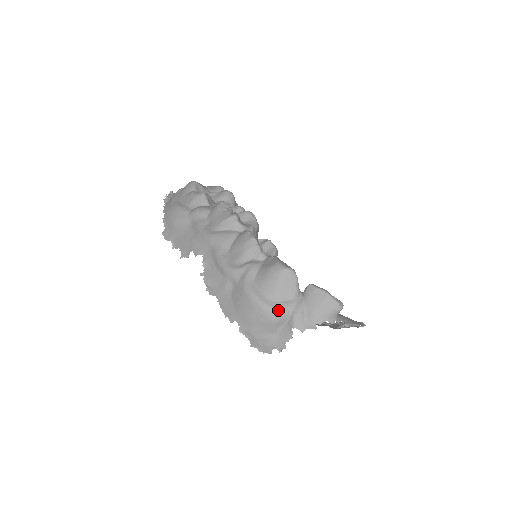
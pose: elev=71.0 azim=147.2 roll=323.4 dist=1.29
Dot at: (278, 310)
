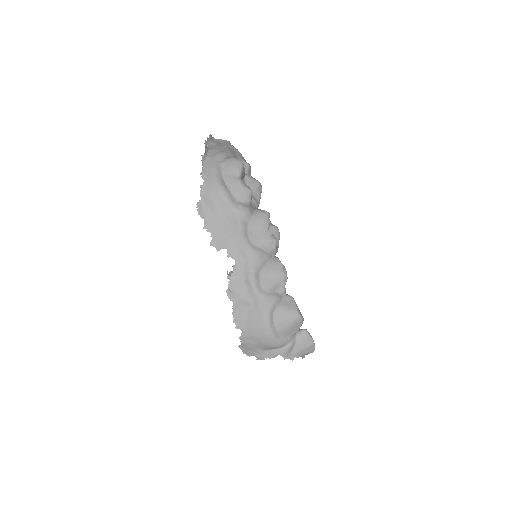
Dot at: (280, 342)
